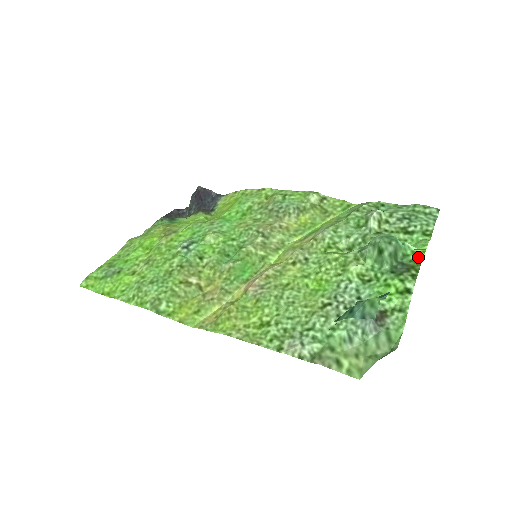
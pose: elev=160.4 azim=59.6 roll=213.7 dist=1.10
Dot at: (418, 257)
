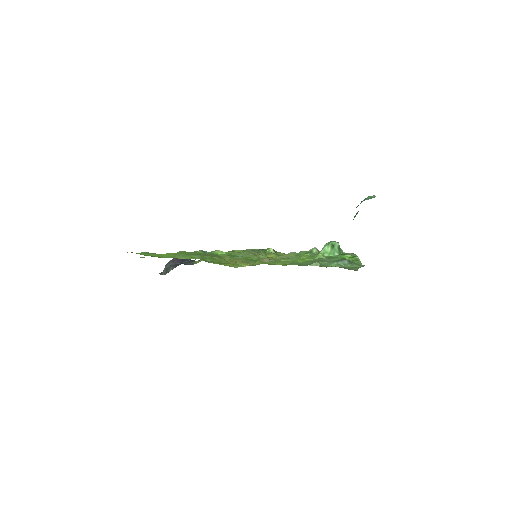
Dot at: (349, 253)
